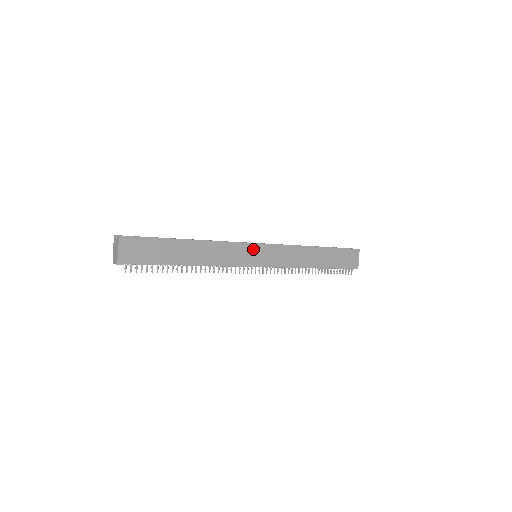
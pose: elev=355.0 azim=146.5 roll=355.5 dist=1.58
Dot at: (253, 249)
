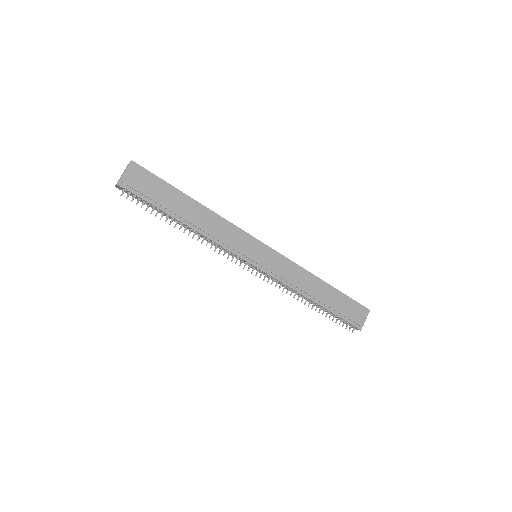
Dot at: (255, 245)
